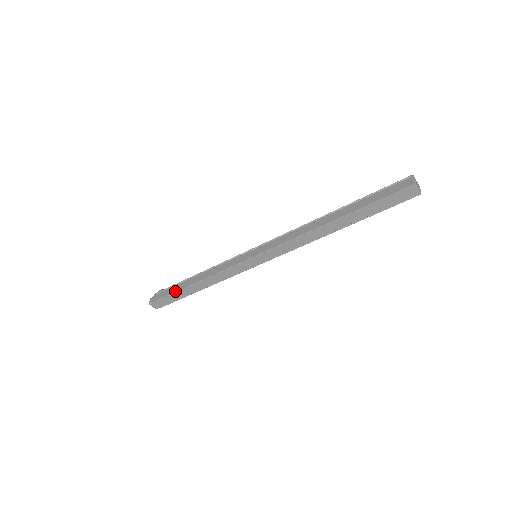
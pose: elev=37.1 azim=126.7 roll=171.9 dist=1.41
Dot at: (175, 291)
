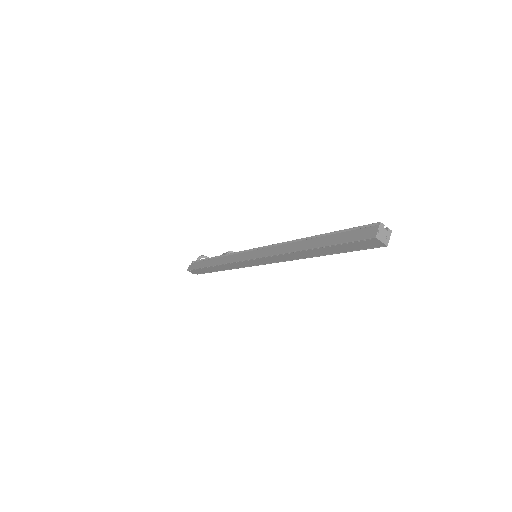
Dot at: (201, 267)
